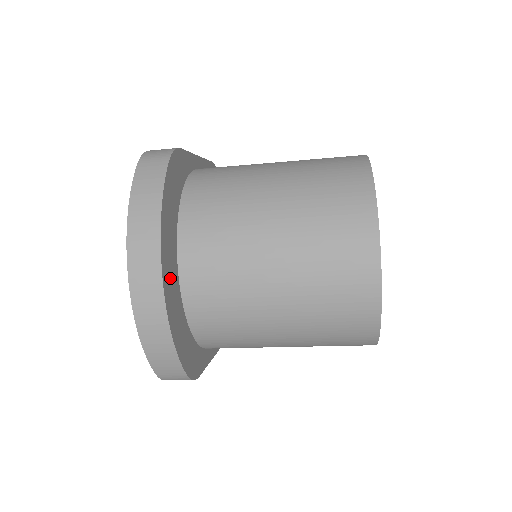
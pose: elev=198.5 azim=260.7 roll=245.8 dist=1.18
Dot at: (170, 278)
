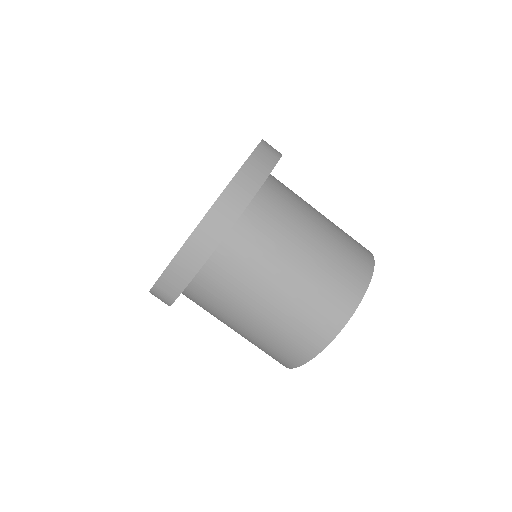
Dot at: occluded
